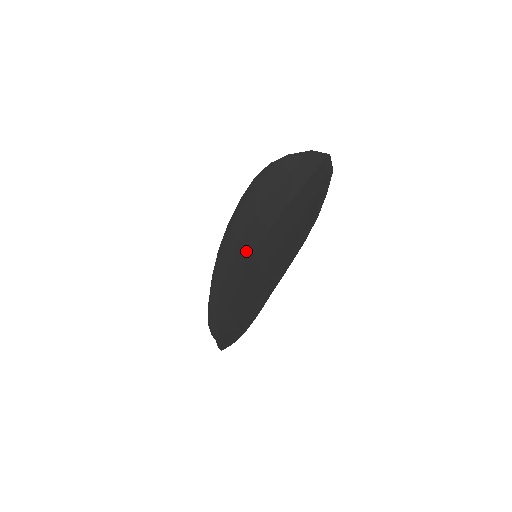
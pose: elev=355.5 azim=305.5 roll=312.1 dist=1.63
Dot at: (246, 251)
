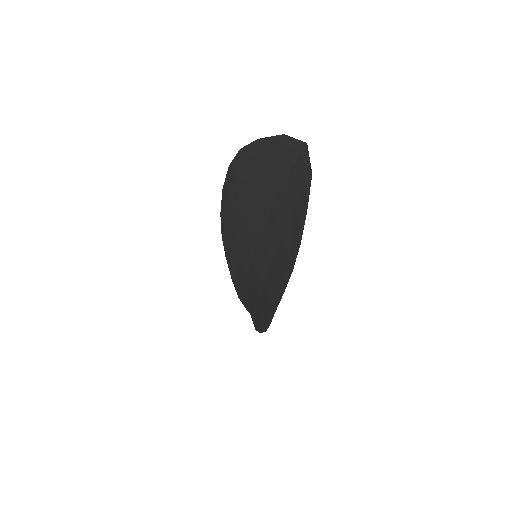
Dot at: (244, 250)
